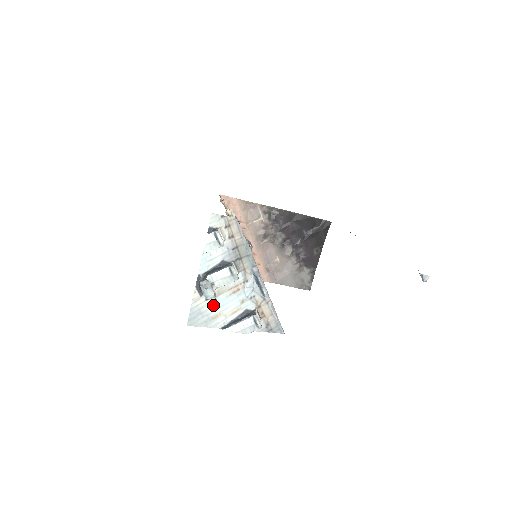
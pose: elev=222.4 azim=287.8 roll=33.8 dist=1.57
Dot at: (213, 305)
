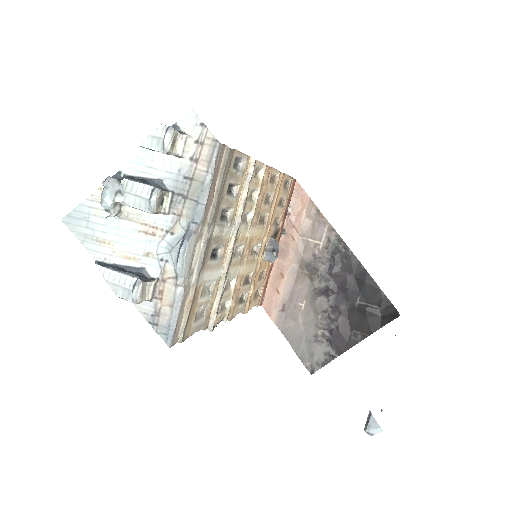
Dot at: (109, 224)
